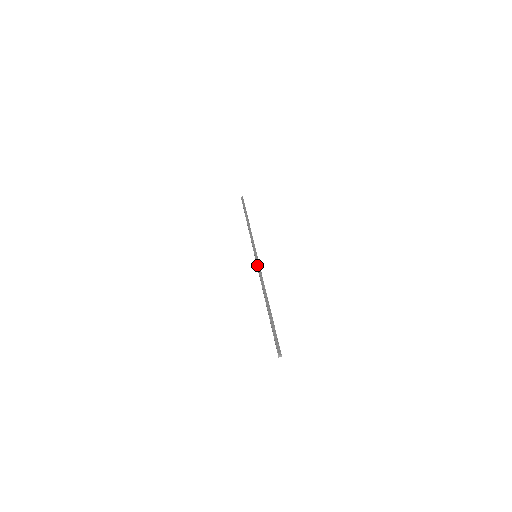
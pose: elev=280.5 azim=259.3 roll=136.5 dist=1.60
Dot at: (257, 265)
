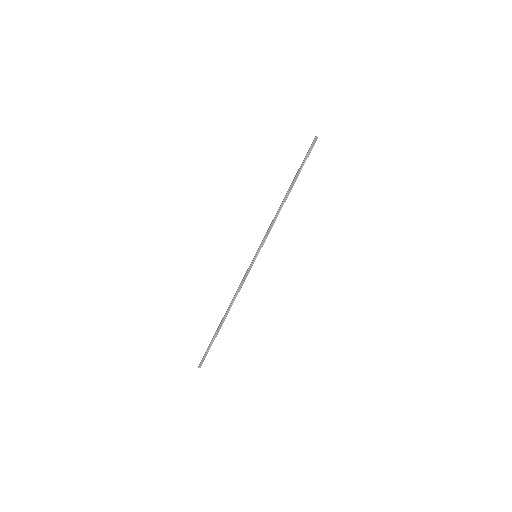
Dot at: (247, 272)
